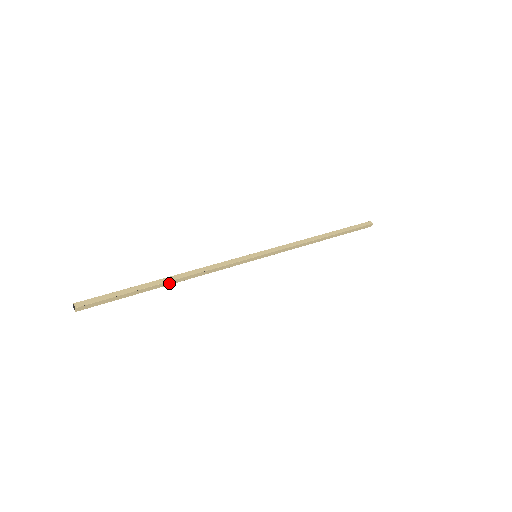
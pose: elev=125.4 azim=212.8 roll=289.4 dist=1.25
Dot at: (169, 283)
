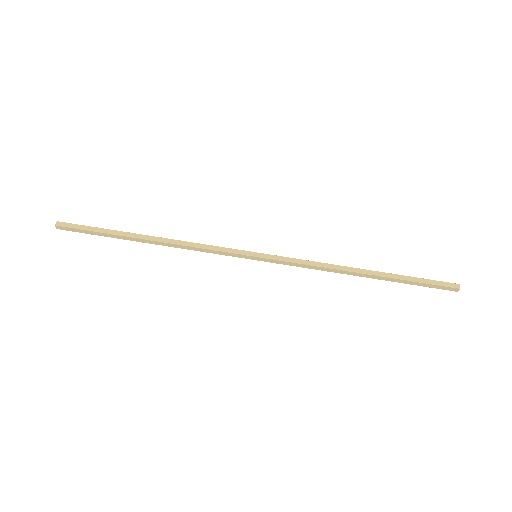
Dot at: (146, 241)
